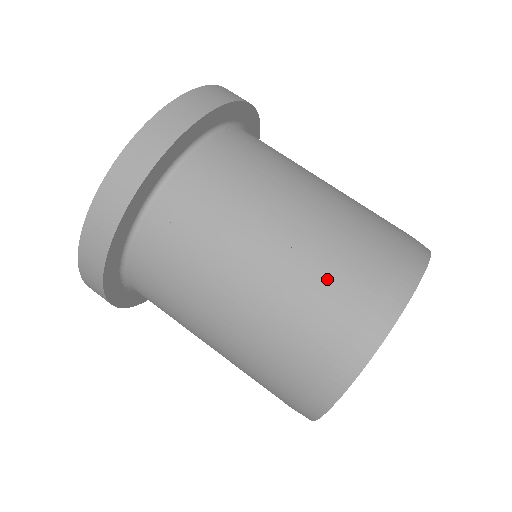
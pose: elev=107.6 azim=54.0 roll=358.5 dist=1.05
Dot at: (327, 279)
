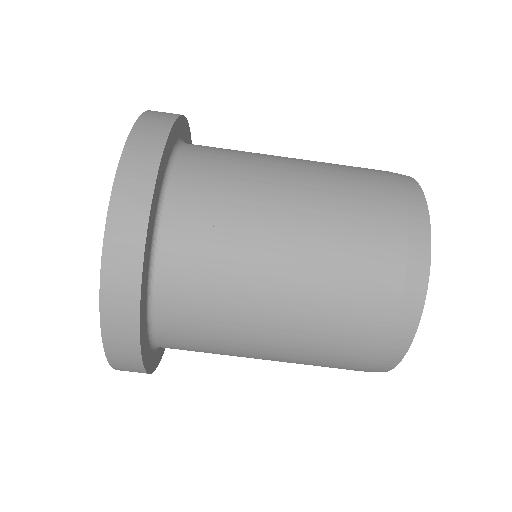
Dot at: (340, 337)
